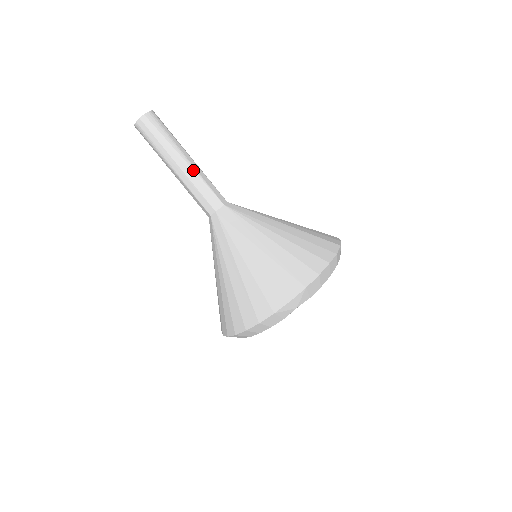
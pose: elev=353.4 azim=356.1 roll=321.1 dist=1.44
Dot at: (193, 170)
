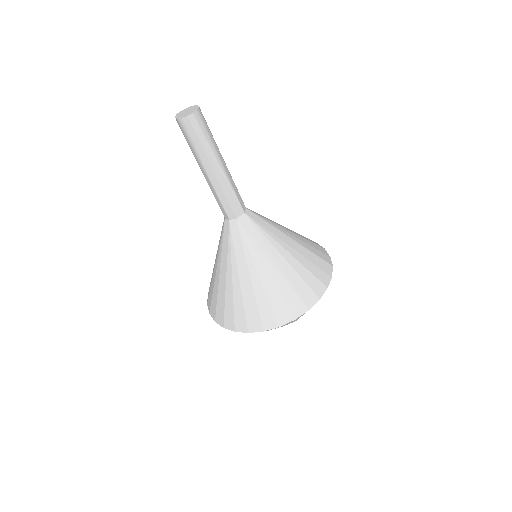
Dot at: (226, 177)
